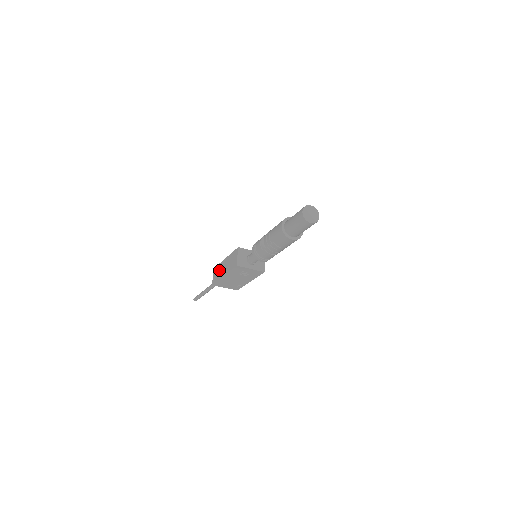
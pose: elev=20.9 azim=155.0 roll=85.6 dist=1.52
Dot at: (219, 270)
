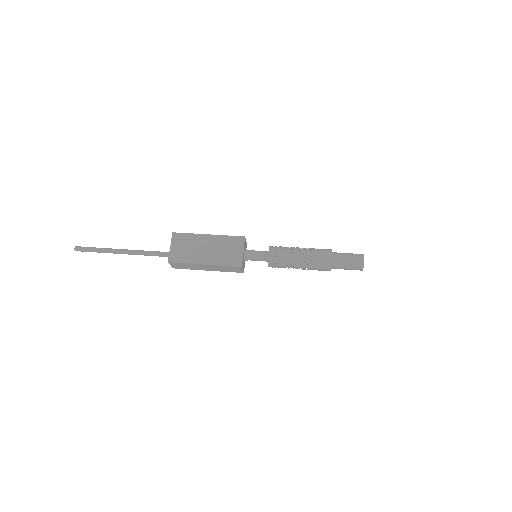
Dot at: (191, 267)
